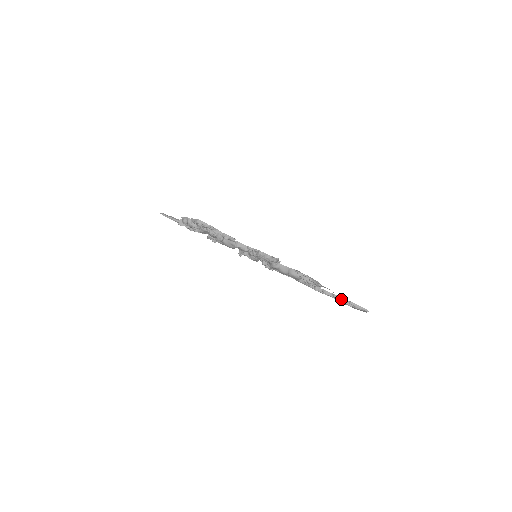
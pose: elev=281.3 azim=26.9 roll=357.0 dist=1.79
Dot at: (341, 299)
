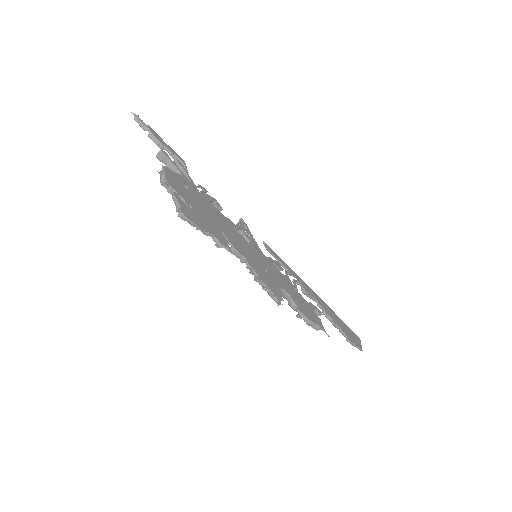
Dot at: (339, 328)
